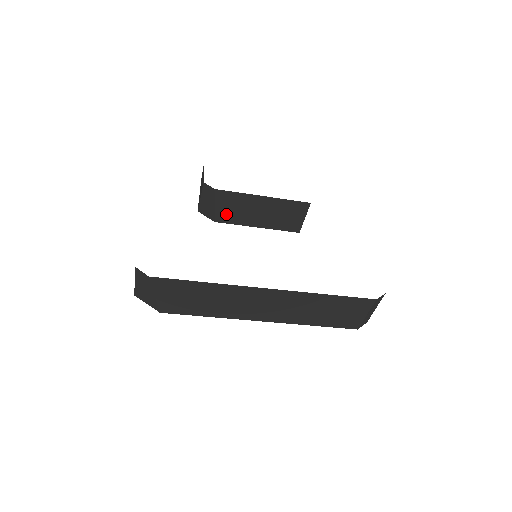
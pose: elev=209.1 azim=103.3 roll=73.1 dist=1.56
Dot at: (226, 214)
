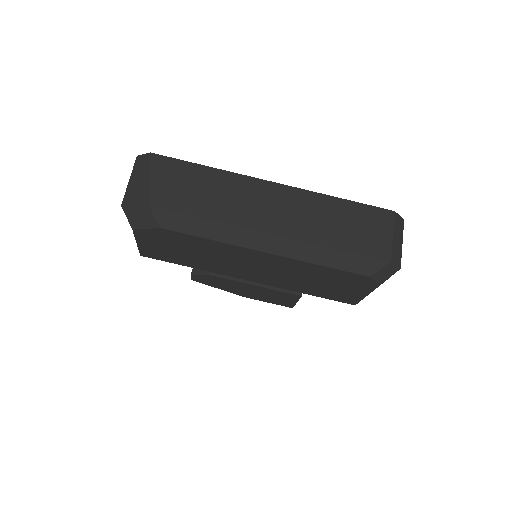
Dot at: occluded
